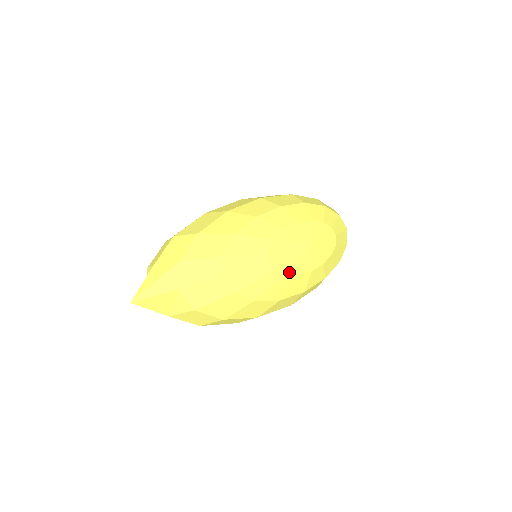
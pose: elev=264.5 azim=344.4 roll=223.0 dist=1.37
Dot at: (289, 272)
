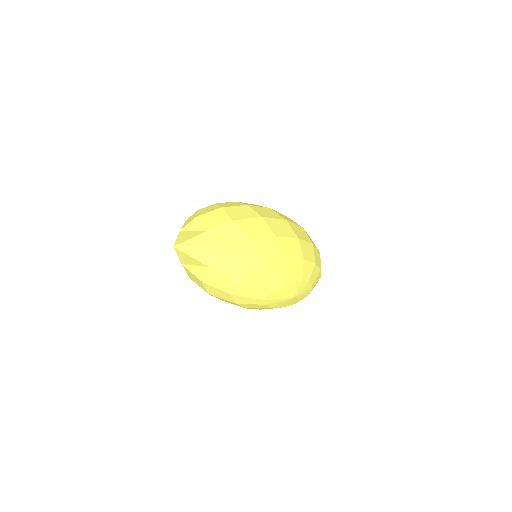
Dot at: (269, 304)
